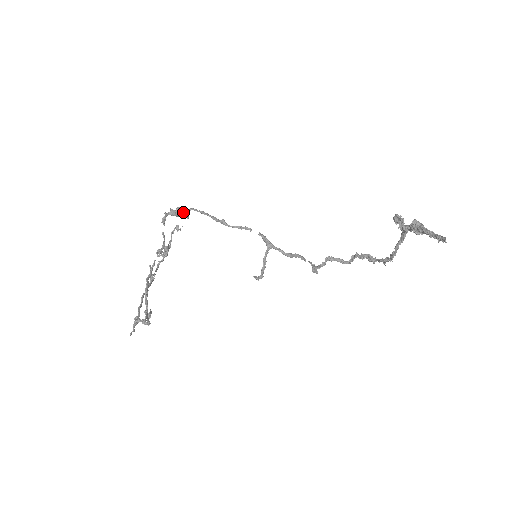
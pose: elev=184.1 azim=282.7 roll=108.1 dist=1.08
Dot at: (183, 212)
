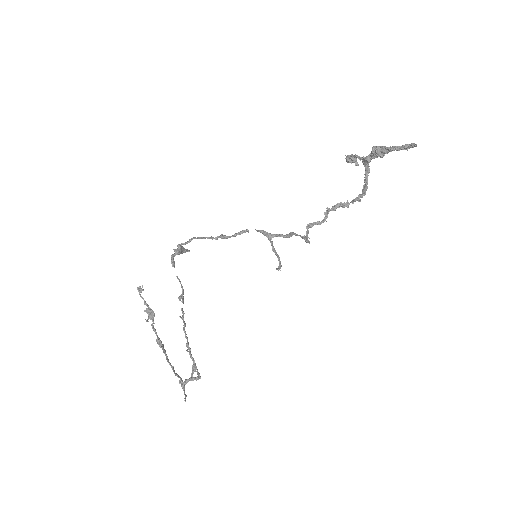
Dot at: (183, 248)
